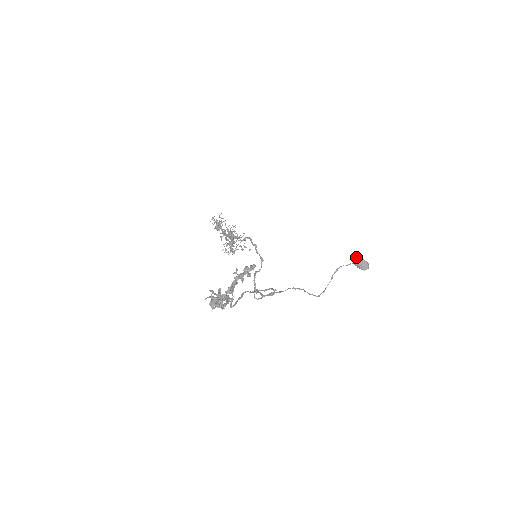
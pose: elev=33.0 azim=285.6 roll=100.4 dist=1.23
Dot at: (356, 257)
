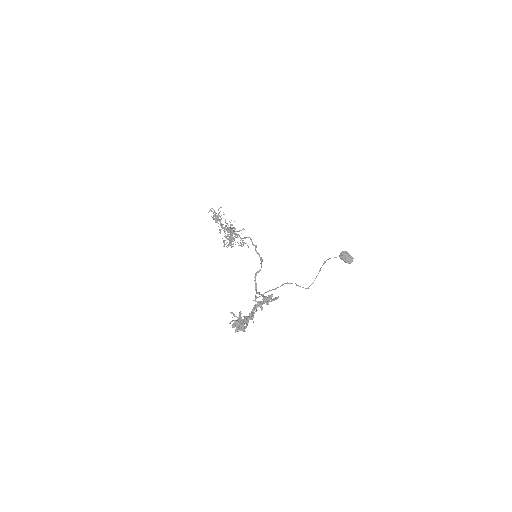
Dot at: (342, 251)
